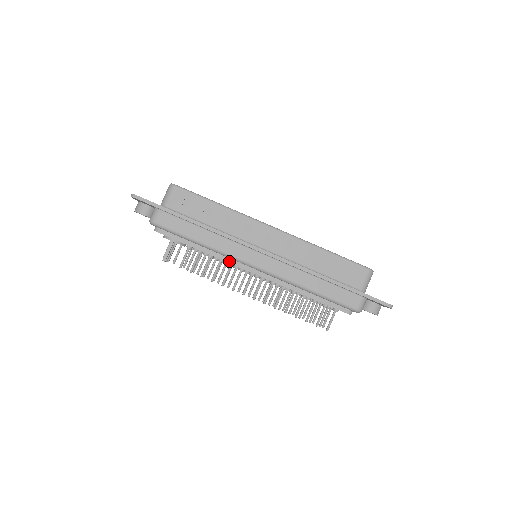
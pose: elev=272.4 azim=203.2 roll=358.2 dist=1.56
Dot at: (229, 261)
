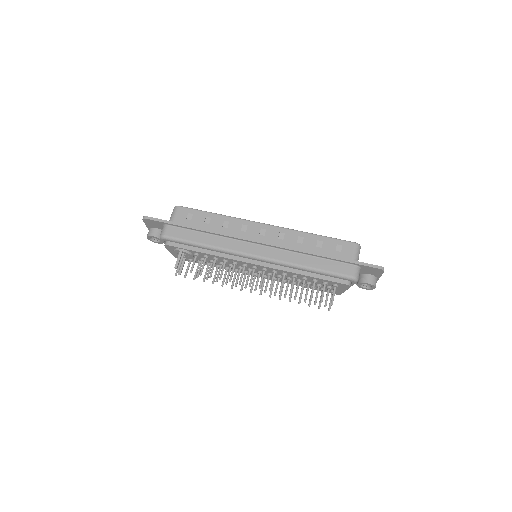
Dot at: (232, 258)
